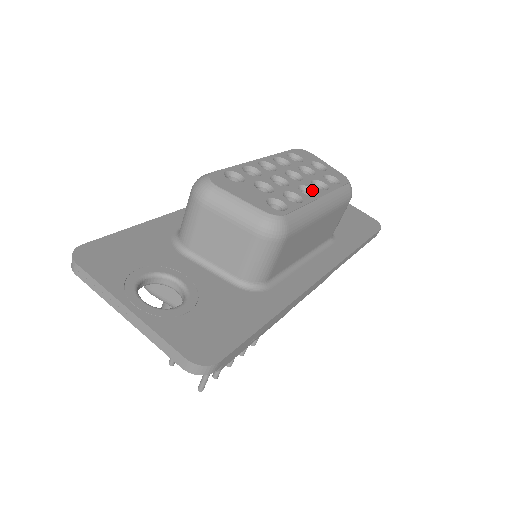
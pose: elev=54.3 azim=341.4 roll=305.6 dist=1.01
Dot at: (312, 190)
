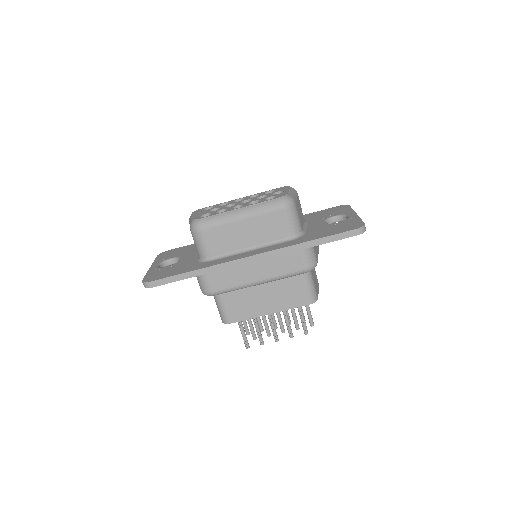
Dot at: (243, 206)
